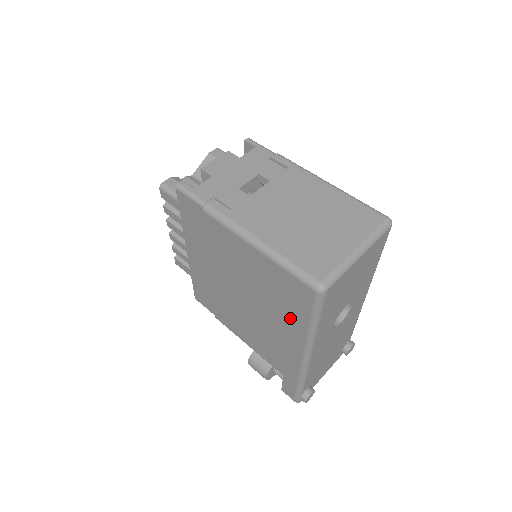
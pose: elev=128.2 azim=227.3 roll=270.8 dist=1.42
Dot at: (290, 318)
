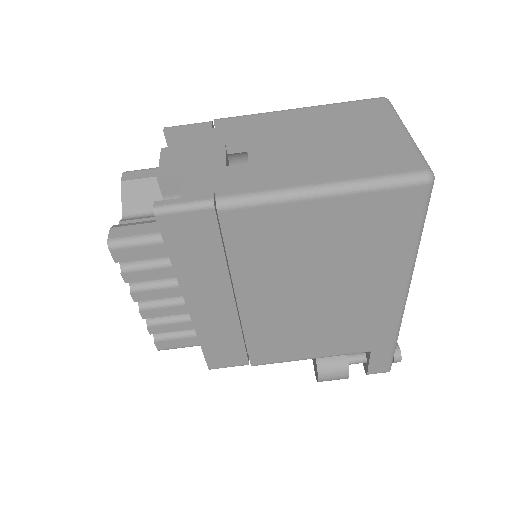
Dot at: (384, 259)
